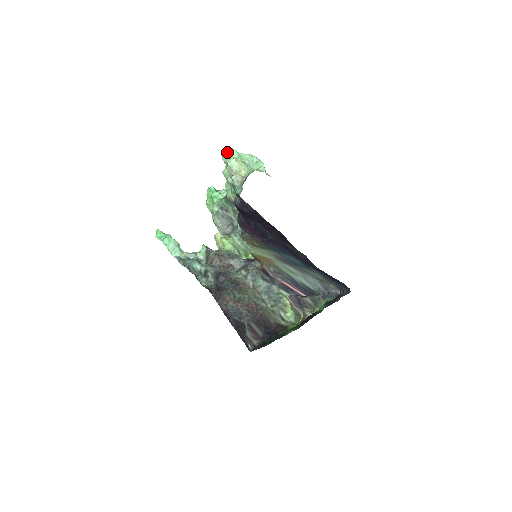
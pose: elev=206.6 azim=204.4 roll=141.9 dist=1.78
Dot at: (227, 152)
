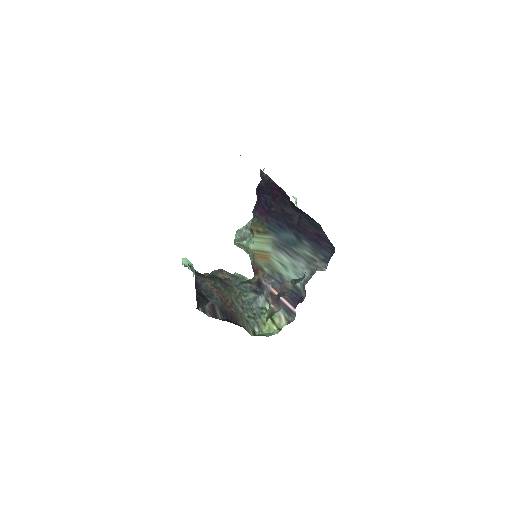
Dot at: occluded
